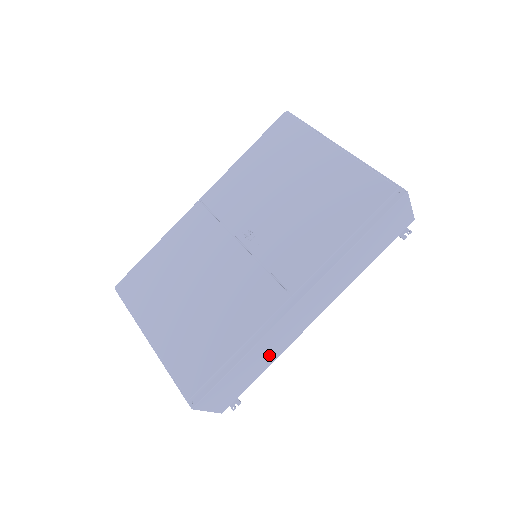
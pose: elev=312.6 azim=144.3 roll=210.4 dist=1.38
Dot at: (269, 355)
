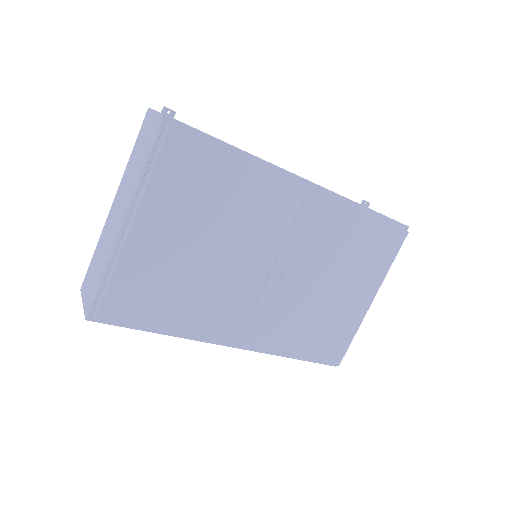
Dot at: occluded
